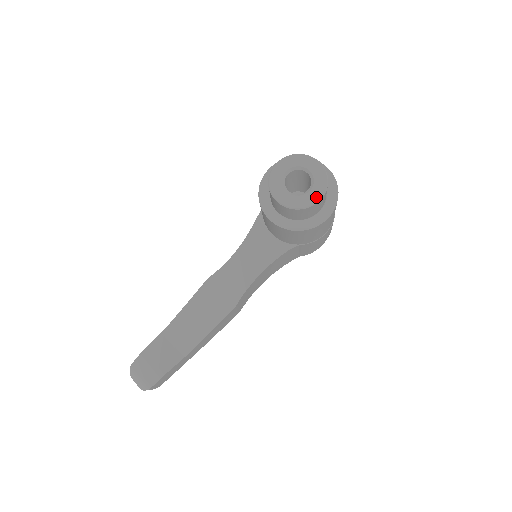
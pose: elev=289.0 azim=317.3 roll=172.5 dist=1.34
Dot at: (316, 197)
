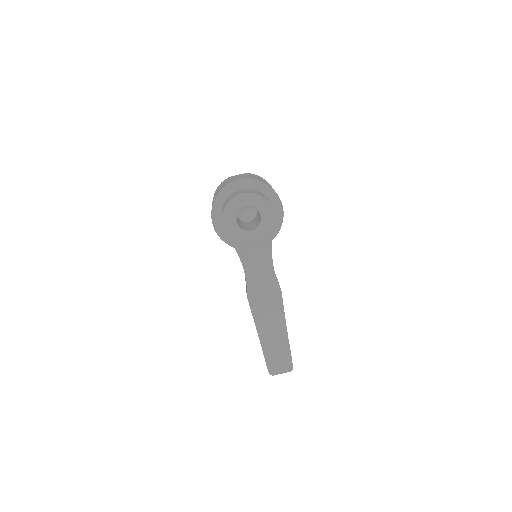
Dot at: (271, 214)
